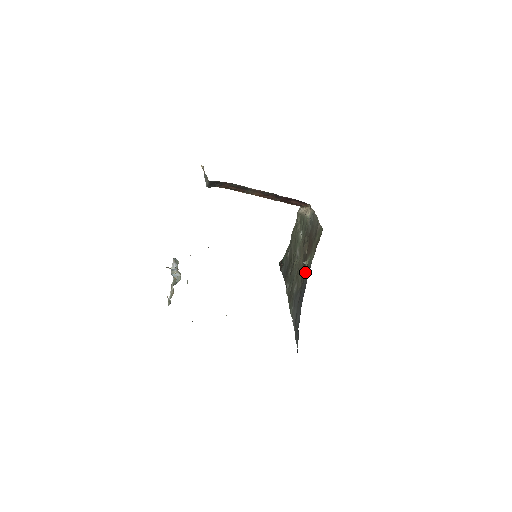
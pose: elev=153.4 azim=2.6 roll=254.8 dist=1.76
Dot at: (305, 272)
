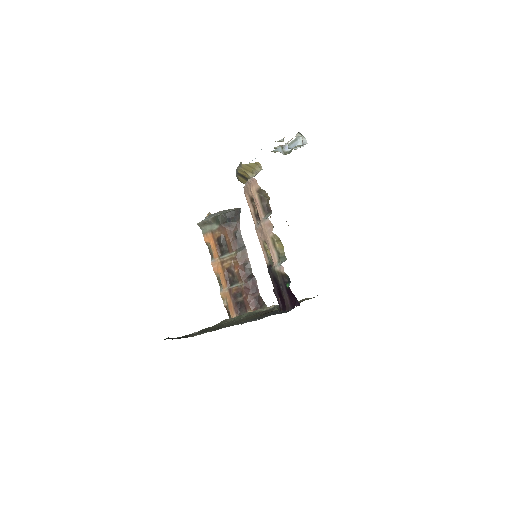
Dot at: occluded
